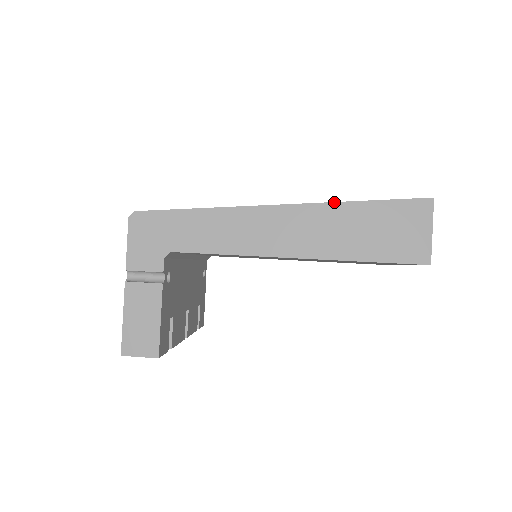
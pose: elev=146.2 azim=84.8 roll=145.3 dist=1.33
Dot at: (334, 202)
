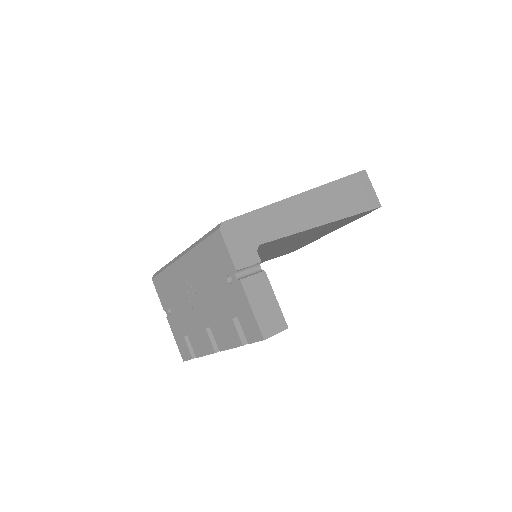
Dot at: (327, 183)
